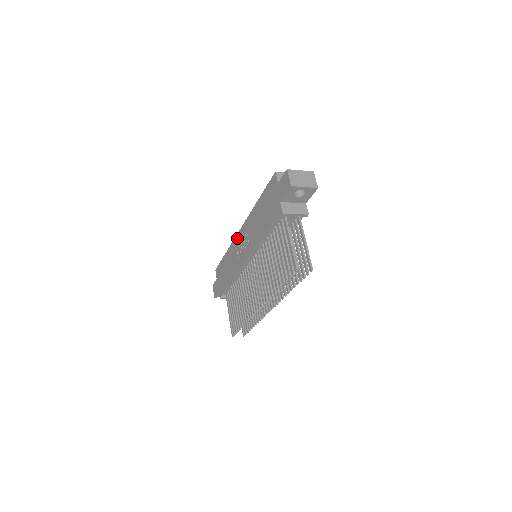
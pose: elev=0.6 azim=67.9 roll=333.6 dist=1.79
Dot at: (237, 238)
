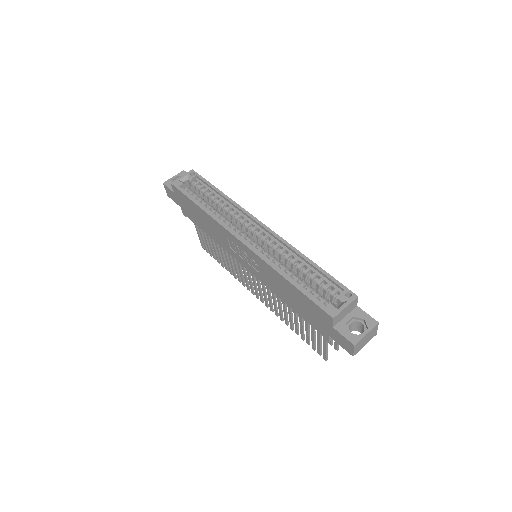
Dot at: (231, 237)
